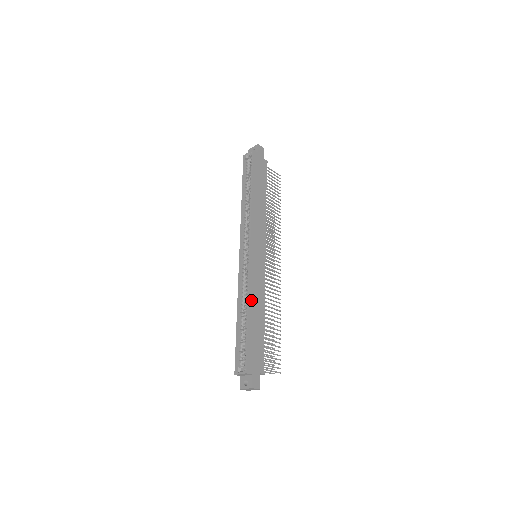
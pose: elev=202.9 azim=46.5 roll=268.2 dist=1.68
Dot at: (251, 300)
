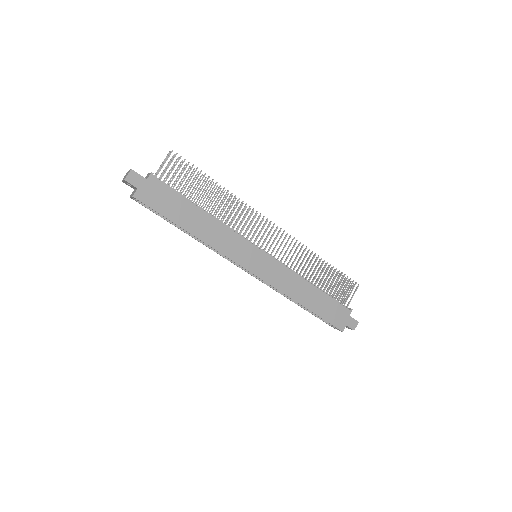
Dot at: (295, 297)
